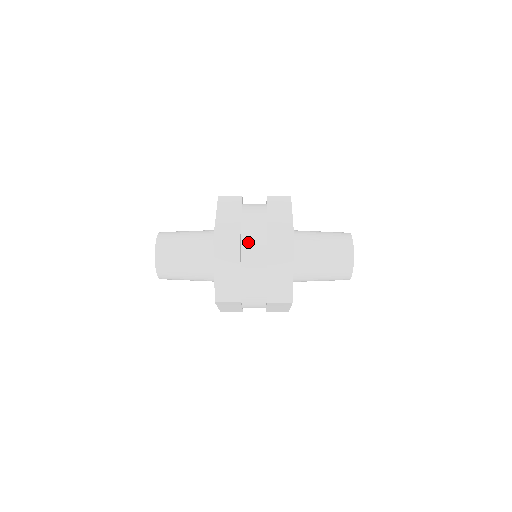
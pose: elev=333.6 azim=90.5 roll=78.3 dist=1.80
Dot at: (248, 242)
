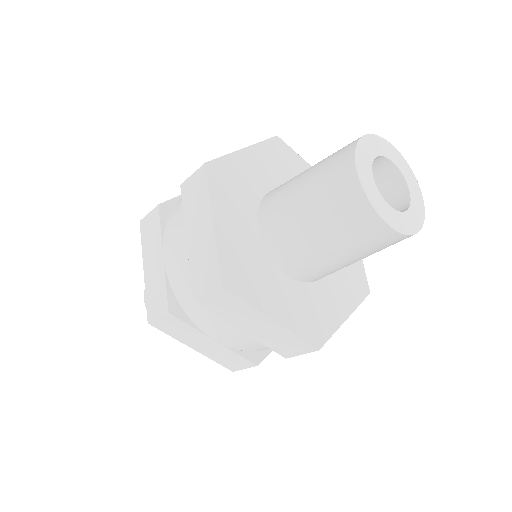
Dot at: occluded
